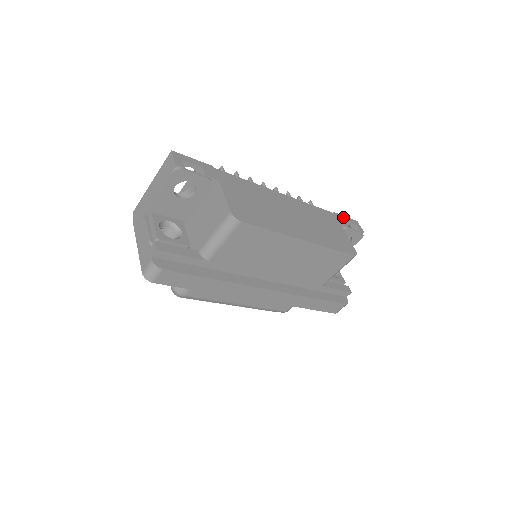
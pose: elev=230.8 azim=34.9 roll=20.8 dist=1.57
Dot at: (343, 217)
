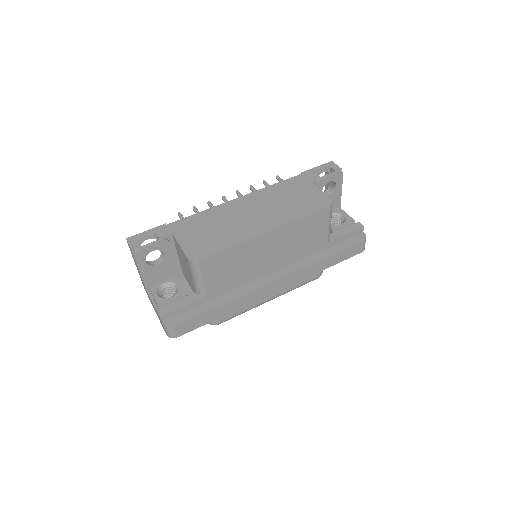
Dot at: (313, 170)
